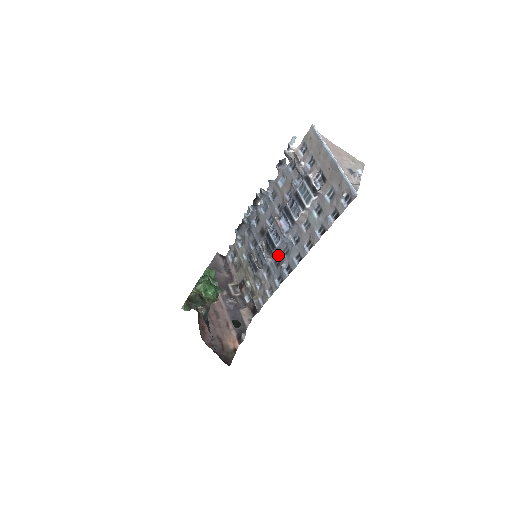
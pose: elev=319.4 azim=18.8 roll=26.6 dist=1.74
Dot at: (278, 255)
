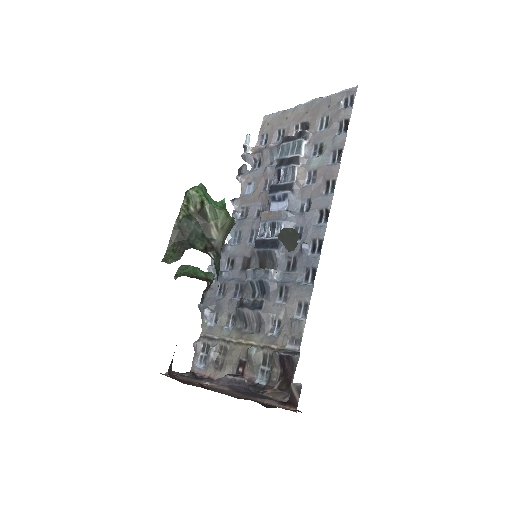
Dot at: (288, 252)
